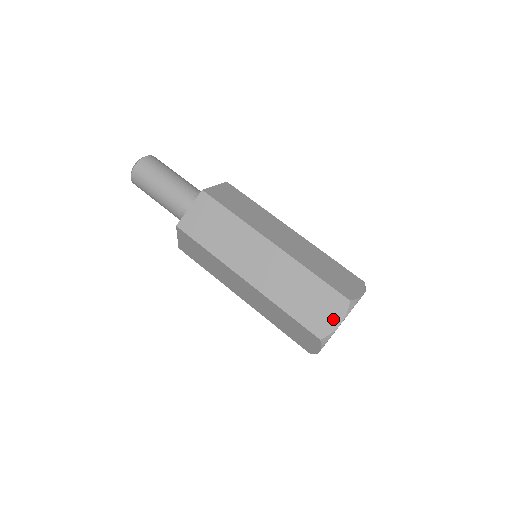
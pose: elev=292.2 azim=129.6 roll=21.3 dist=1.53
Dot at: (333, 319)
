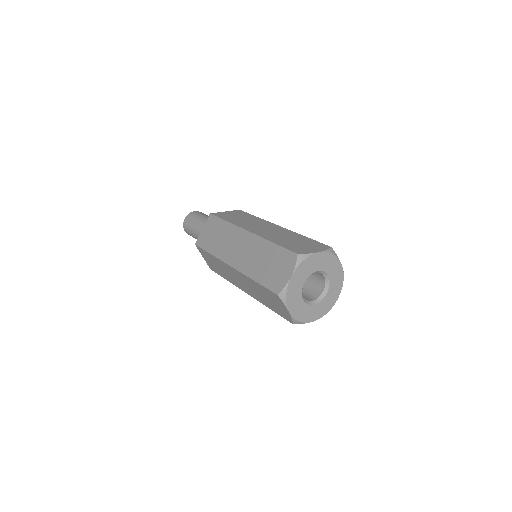
Dot at: (313, 250)
